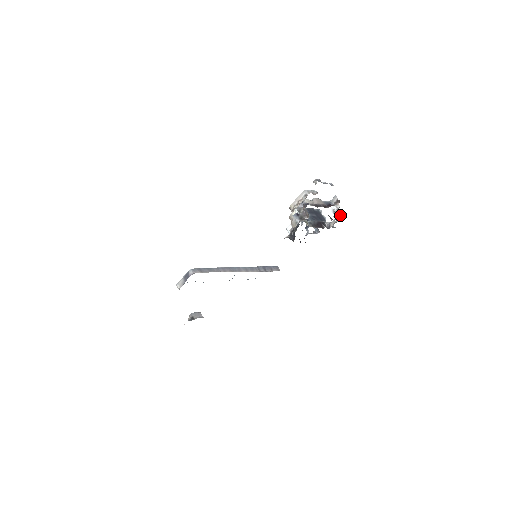
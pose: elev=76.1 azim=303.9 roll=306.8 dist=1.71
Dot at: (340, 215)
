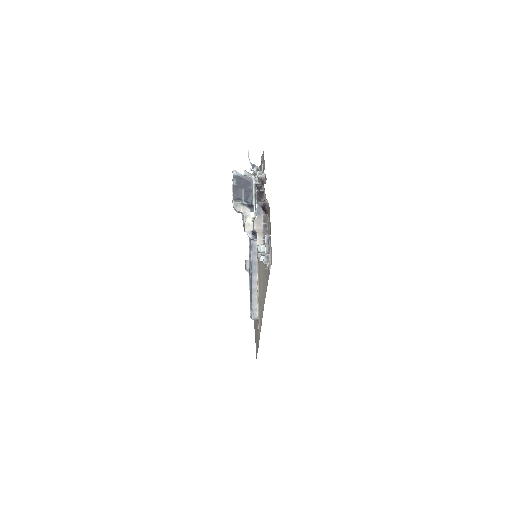
Dot at: (263, 178)
